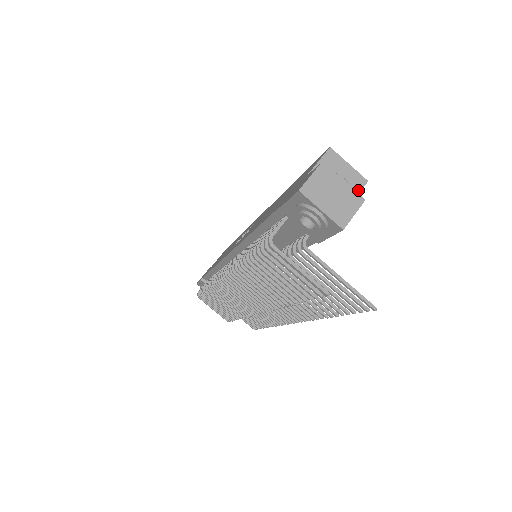
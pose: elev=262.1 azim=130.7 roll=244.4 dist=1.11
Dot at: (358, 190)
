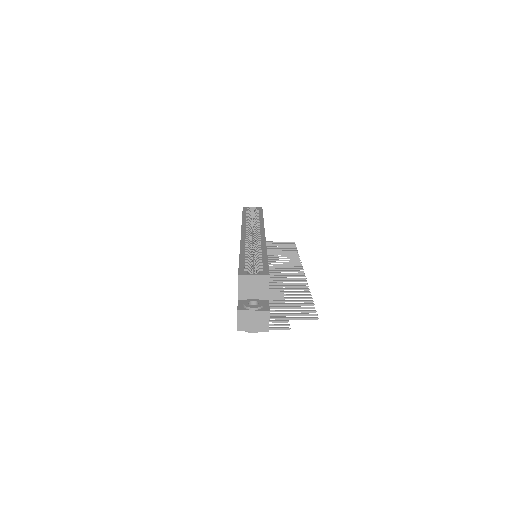
Dot at: (267, 284)
